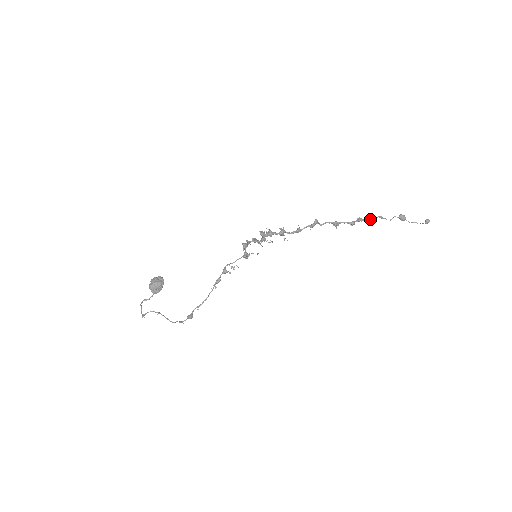
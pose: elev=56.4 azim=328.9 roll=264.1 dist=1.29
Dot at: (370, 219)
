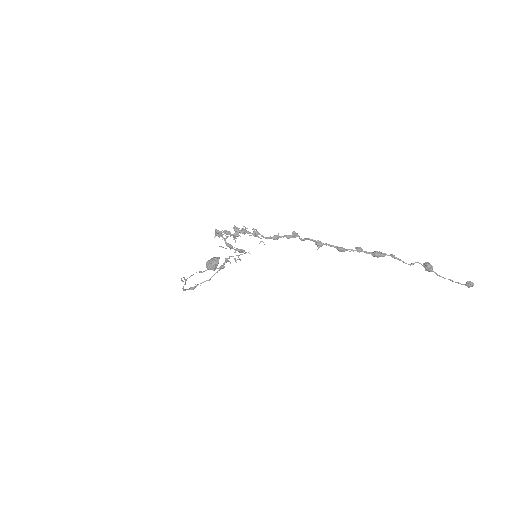
Dot at: (376, 254)
